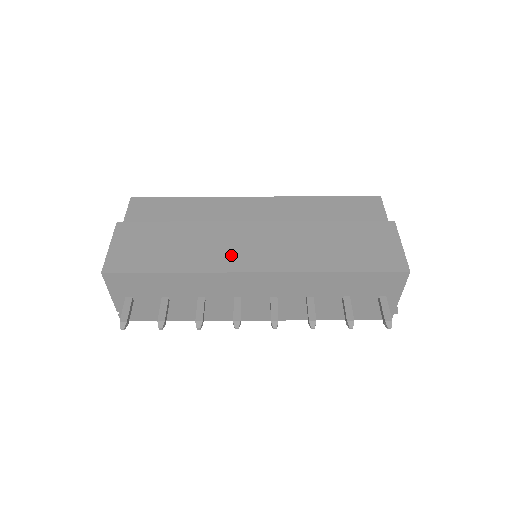
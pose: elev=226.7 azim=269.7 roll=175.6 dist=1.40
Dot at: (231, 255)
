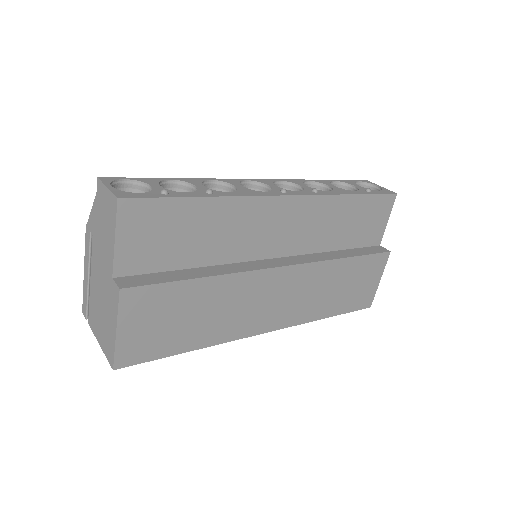
Dot at: (252, 317)
